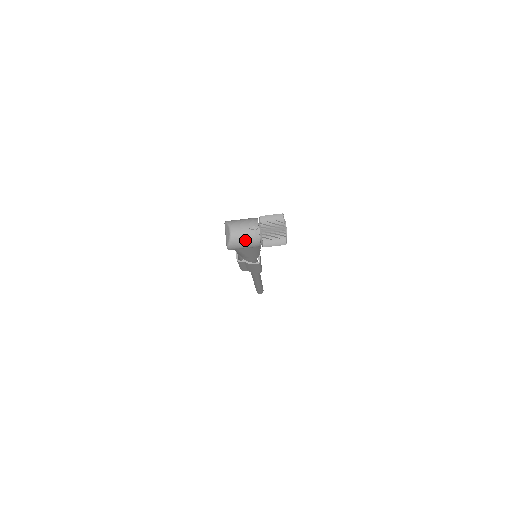
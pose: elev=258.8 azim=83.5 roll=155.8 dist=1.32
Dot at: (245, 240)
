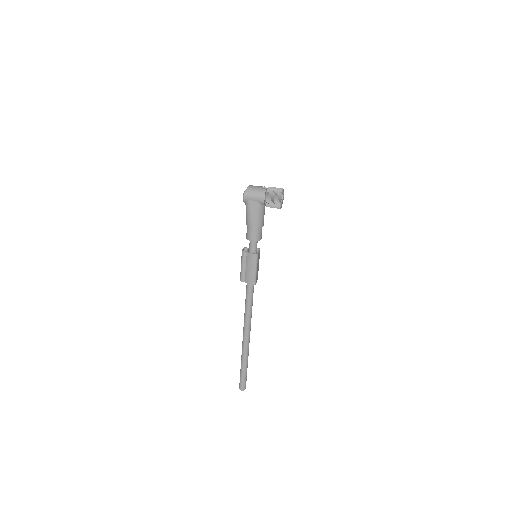
Dot at: (256, 191)
